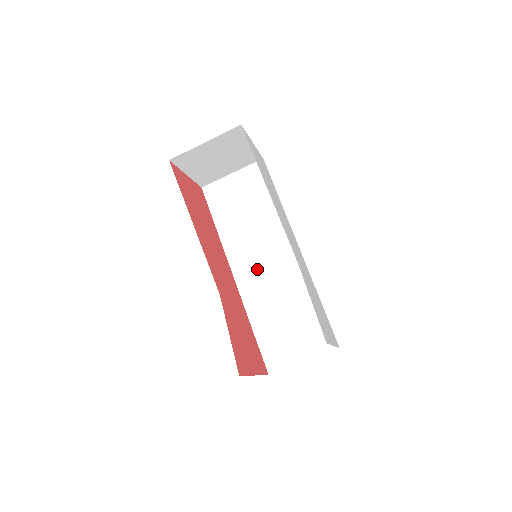
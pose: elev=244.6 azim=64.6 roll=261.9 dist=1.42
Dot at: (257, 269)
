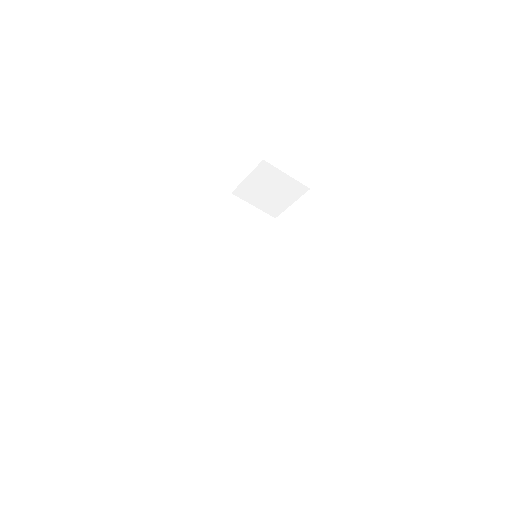
Dot at: (232, 267)
